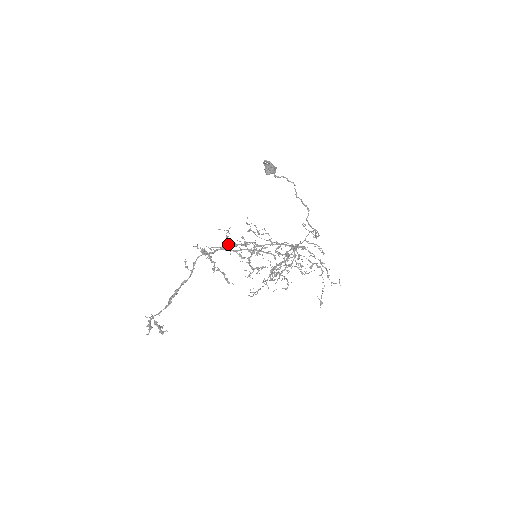
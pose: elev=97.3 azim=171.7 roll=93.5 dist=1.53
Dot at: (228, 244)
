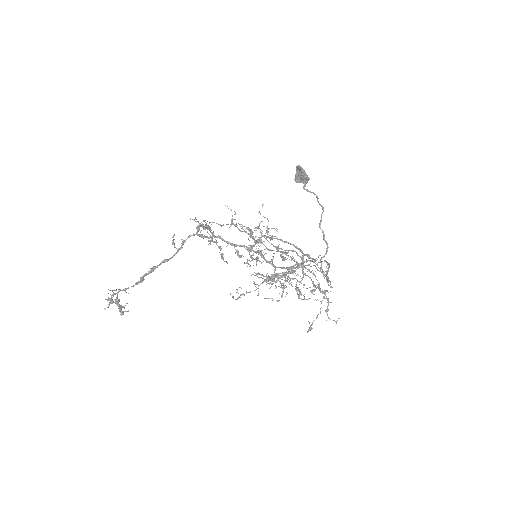
Dot at: occluded
